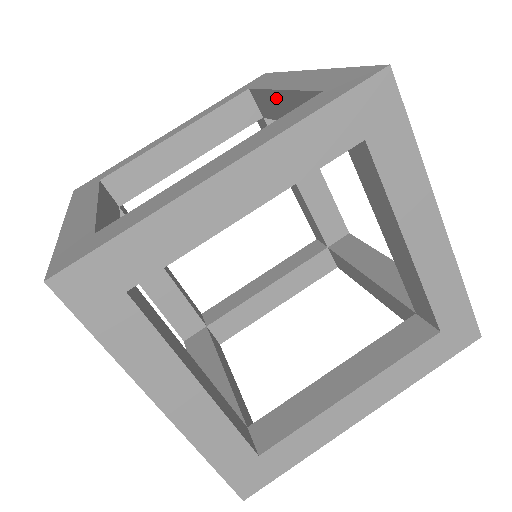
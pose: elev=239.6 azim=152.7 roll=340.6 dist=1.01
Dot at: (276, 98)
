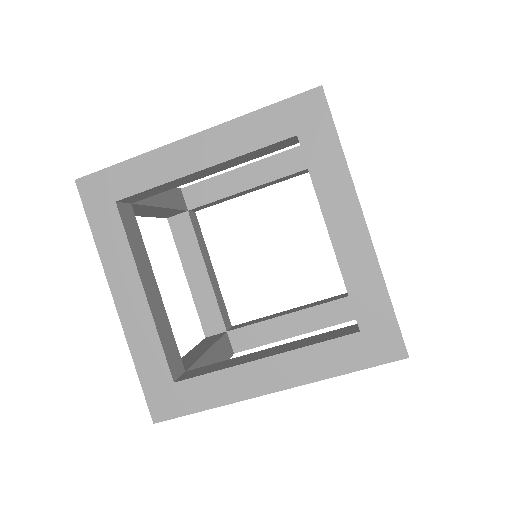
Dot at: occluded
